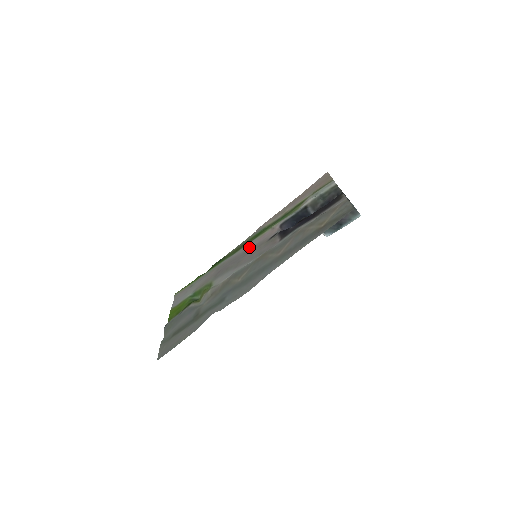
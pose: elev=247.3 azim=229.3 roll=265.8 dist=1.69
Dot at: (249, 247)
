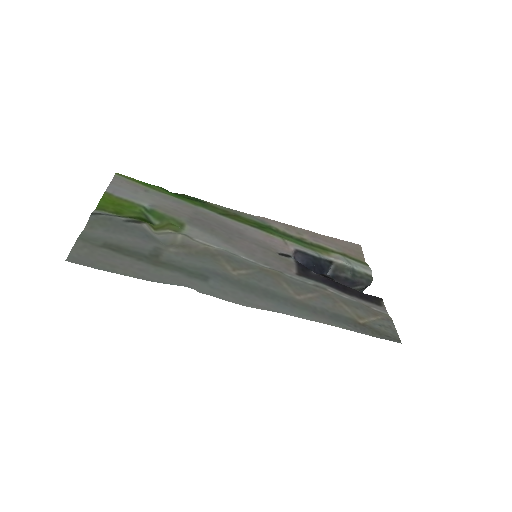
Dot at: (249, 232)
